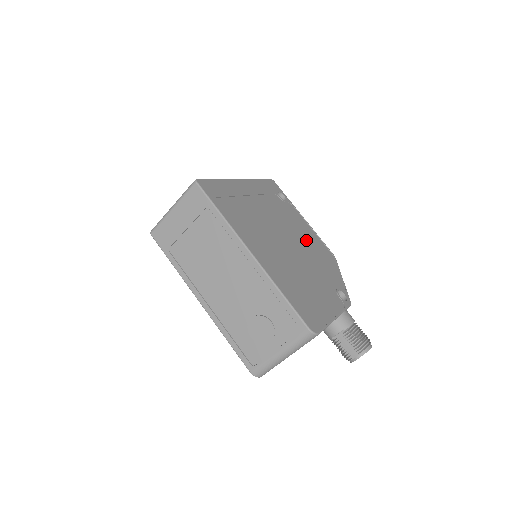
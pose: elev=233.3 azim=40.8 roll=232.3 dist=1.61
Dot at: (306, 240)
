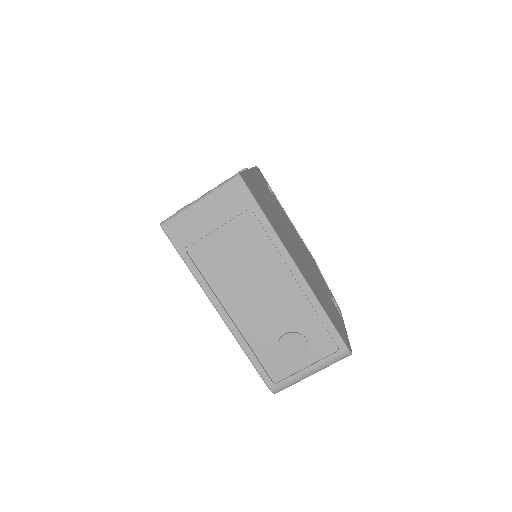
Dot at: (299, 241)
